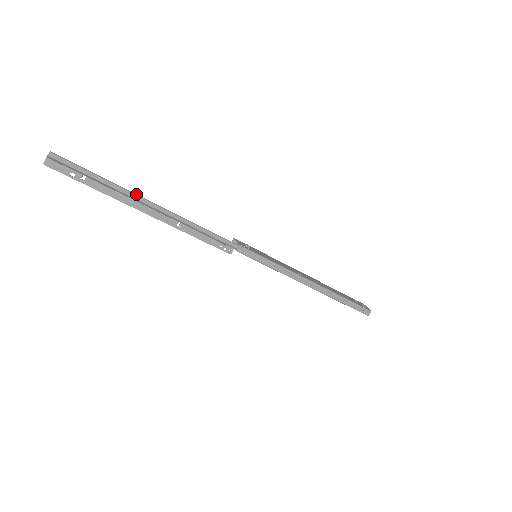
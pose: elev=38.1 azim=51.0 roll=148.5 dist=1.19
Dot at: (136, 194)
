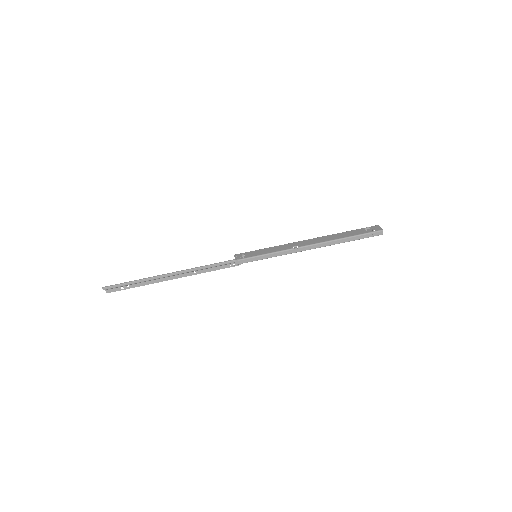
Dot at: (156, 276)
